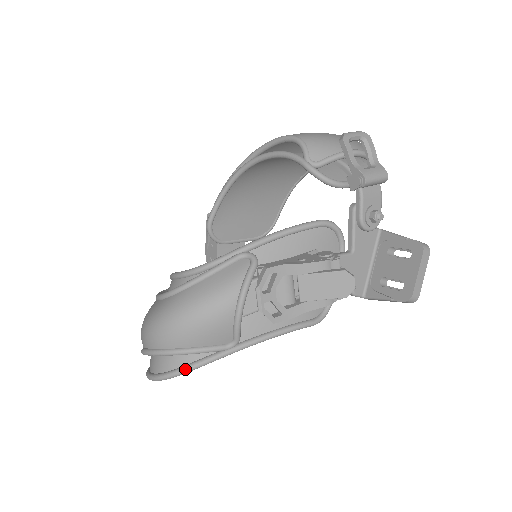
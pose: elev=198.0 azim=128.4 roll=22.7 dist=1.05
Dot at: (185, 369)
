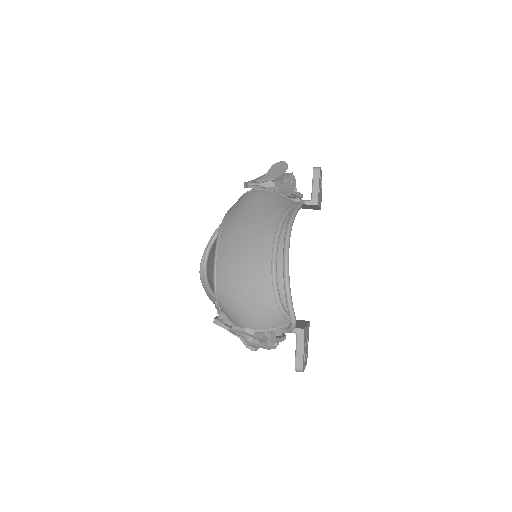
Dot at: occluded
